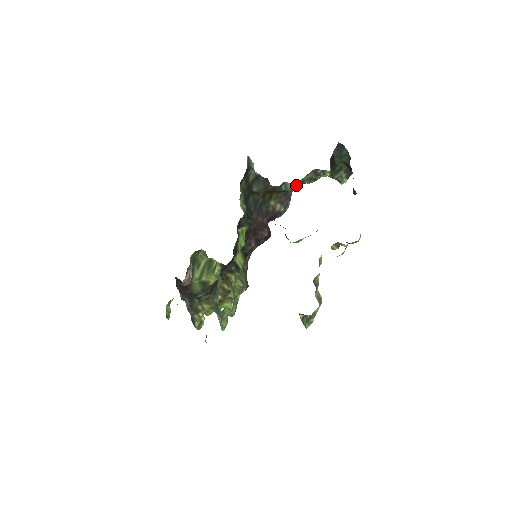
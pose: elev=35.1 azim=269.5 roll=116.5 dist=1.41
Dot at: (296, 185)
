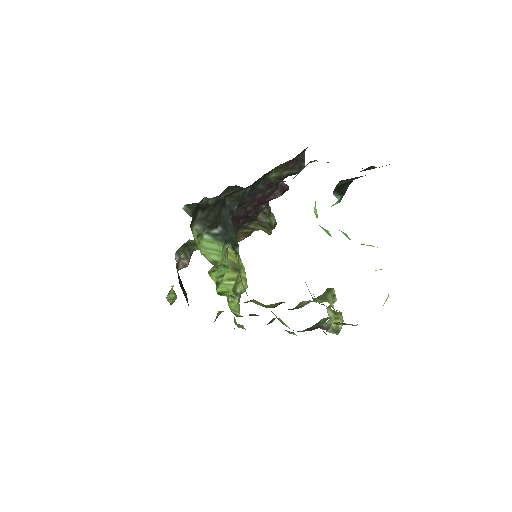
Dot at: (299, 172)
